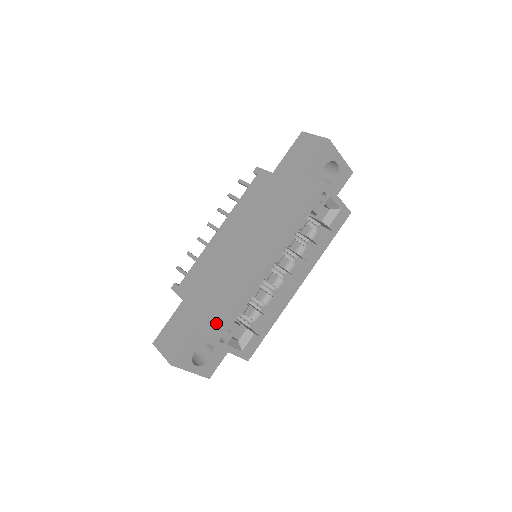
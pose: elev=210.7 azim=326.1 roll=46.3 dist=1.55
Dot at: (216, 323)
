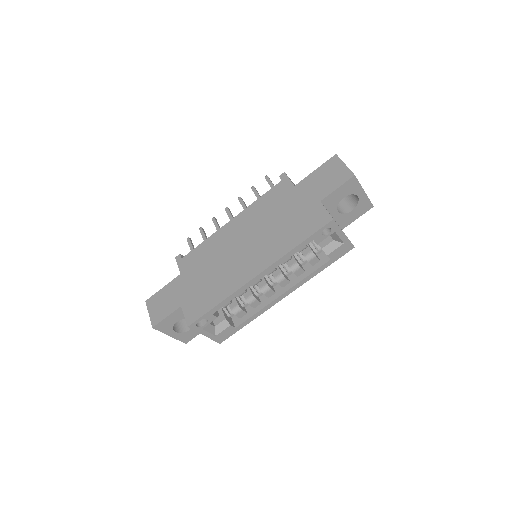
Dot at: (198, 309)
